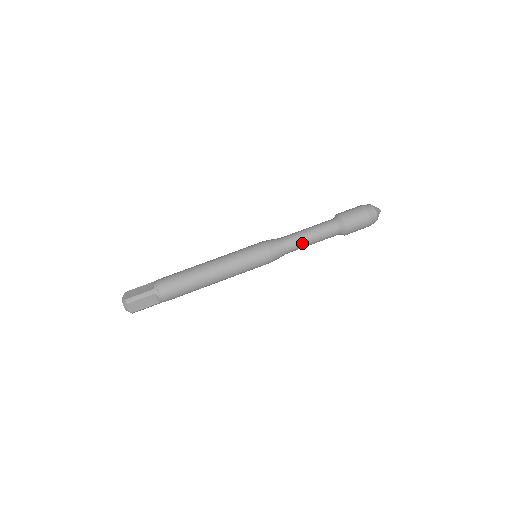
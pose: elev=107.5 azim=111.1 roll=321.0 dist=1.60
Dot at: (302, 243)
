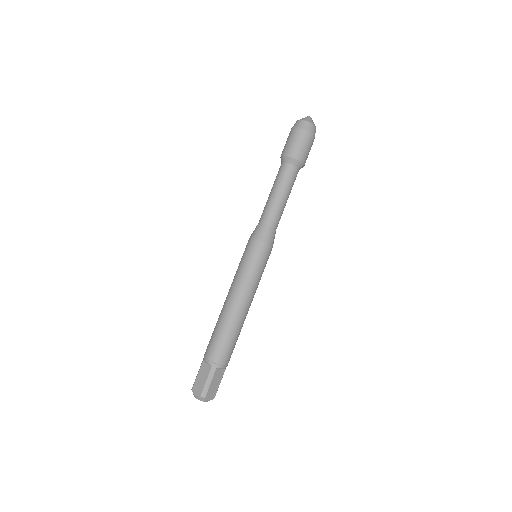
Dot at: (280, 209)
